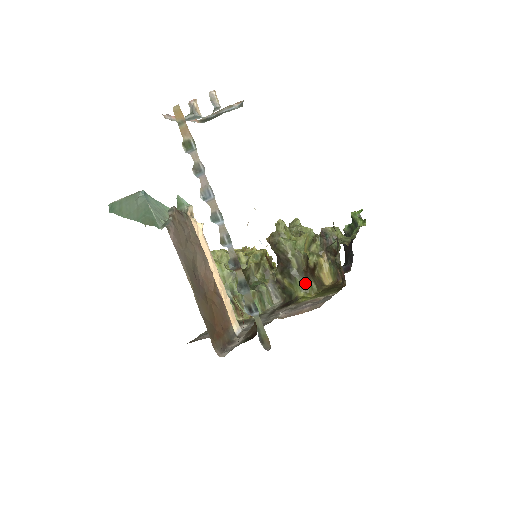
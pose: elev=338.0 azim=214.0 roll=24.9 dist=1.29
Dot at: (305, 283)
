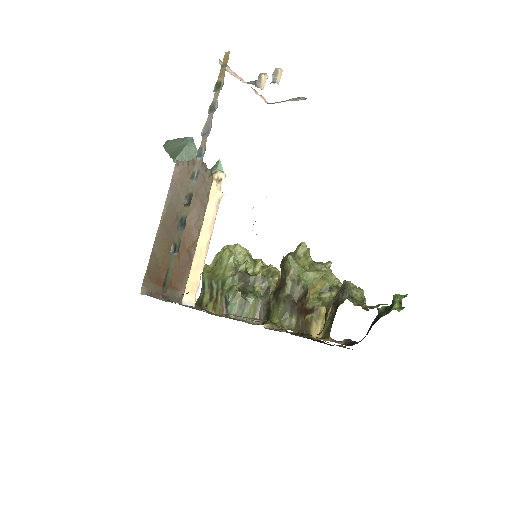
Dot at: (286, 312)
